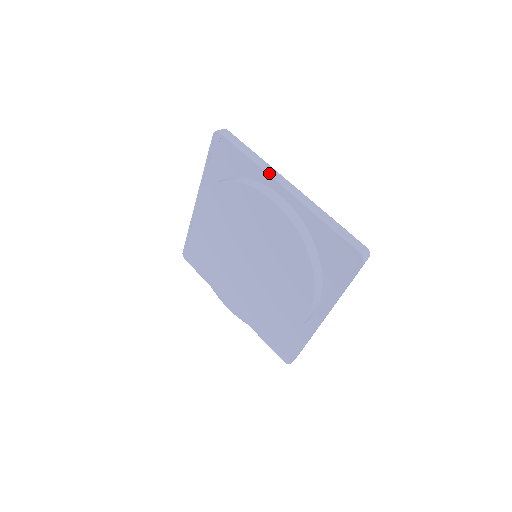
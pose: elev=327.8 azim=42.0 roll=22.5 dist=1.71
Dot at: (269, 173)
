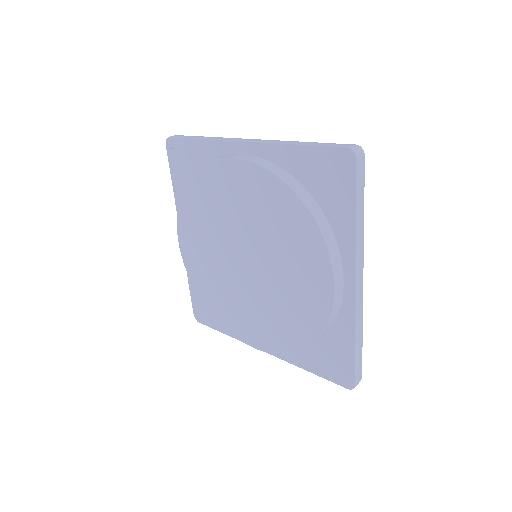
Dot at: (224, 139)
